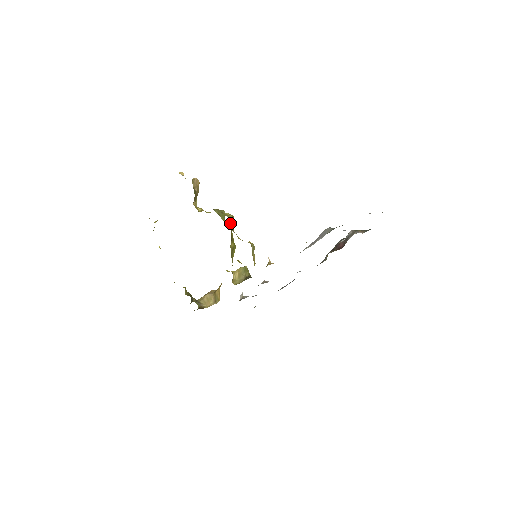
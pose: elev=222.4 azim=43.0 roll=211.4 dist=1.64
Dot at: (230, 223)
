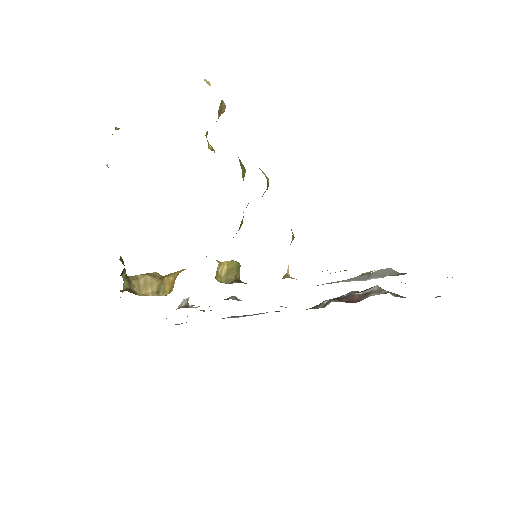
Dot at: (267, 187)
